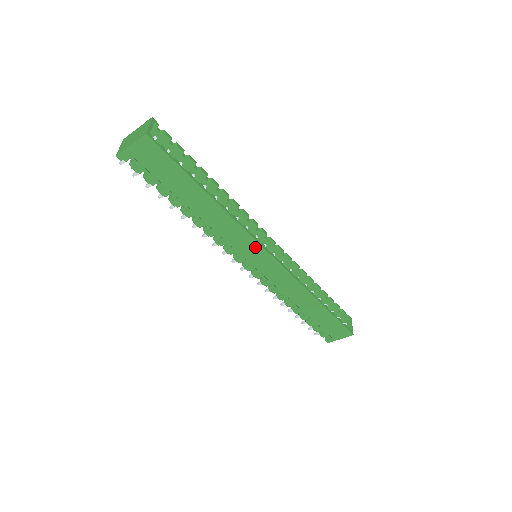
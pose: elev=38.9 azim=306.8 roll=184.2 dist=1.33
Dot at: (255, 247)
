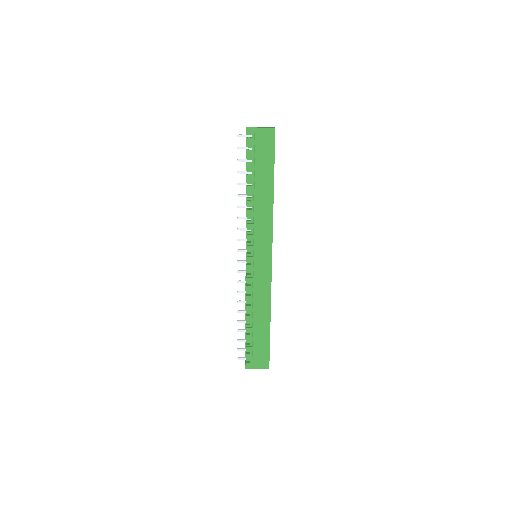
Dot at: (268, 244)
